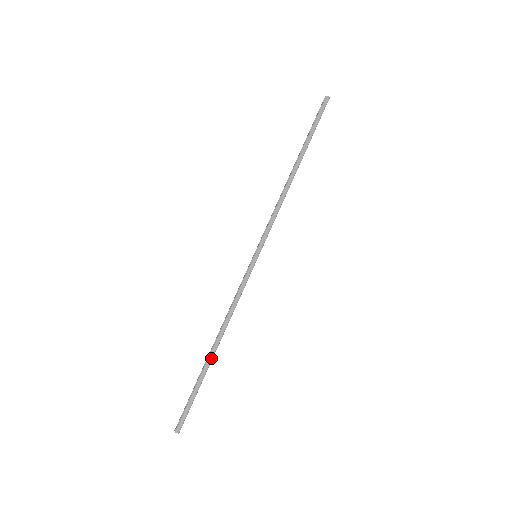
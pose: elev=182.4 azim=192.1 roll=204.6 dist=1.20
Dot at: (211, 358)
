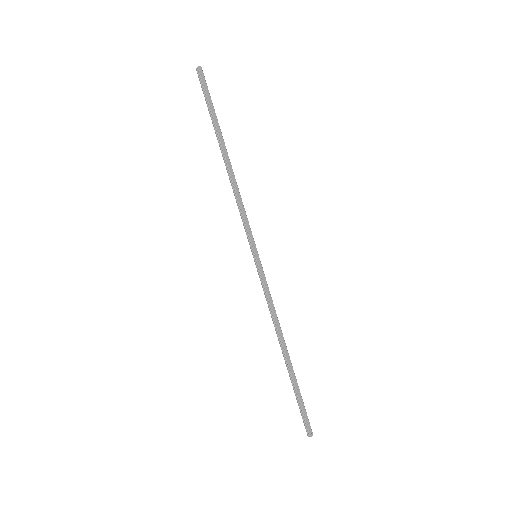
Dot at: (290, 363)
